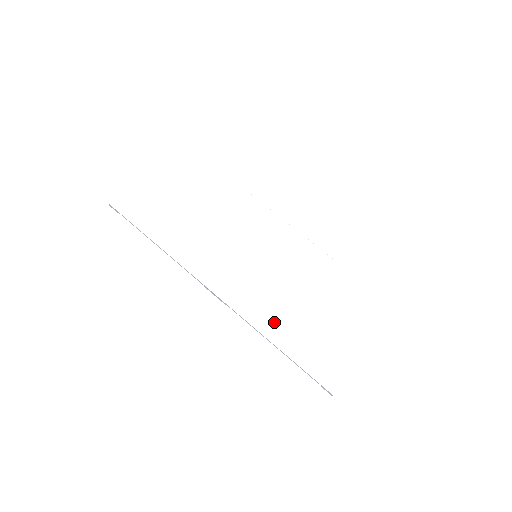
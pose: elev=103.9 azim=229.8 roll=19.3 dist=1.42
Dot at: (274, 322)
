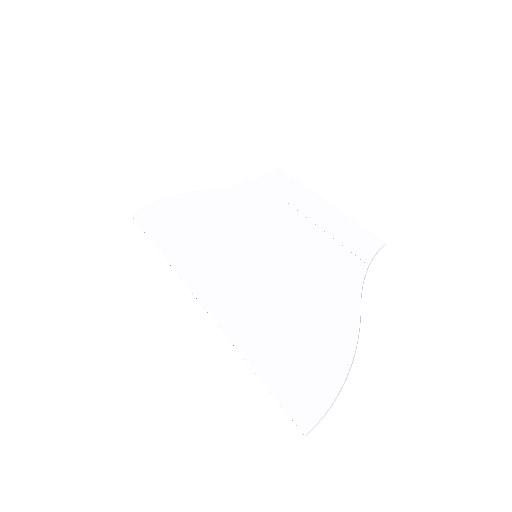
Dot at: (253, 331)
